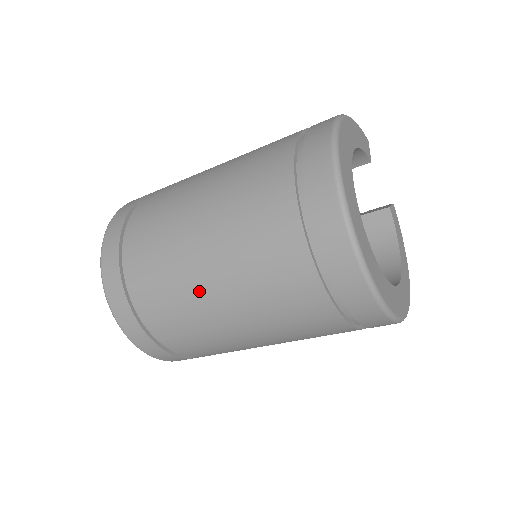
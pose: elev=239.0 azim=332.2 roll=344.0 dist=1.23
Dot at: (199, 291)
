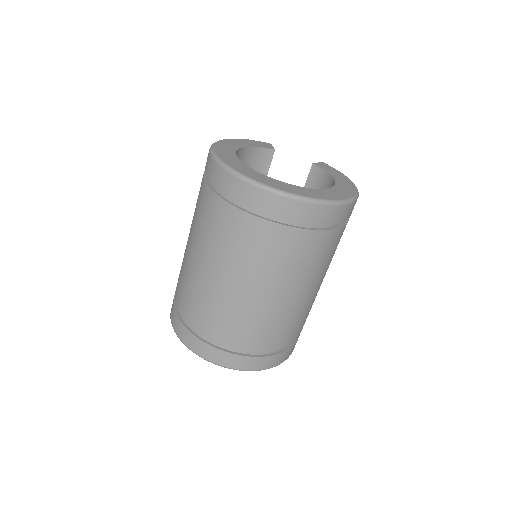
Dot at: (212, 286)
